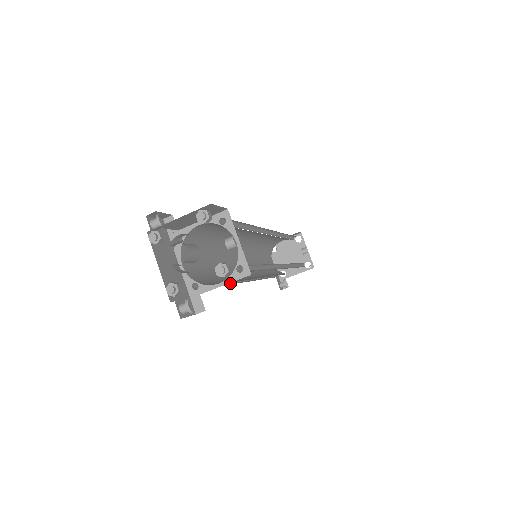
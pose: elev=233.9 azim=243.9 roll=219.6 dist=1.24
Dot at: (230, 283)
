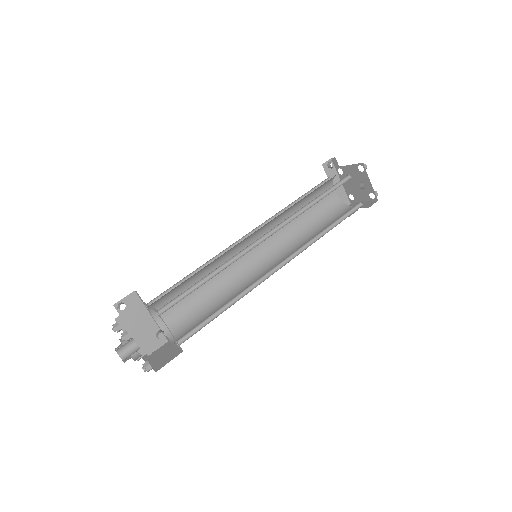
Dot at: (226, 290)
